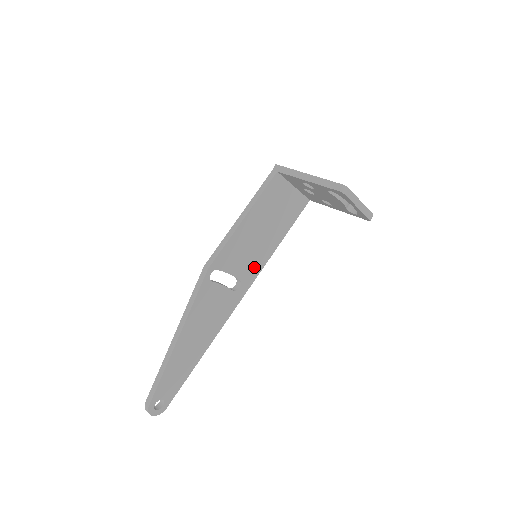
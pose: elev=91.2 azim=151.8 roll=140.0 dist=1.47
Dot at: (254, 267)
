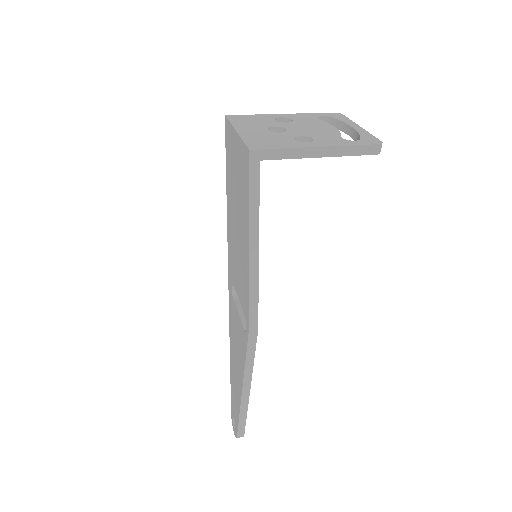
Dot at: occluded
